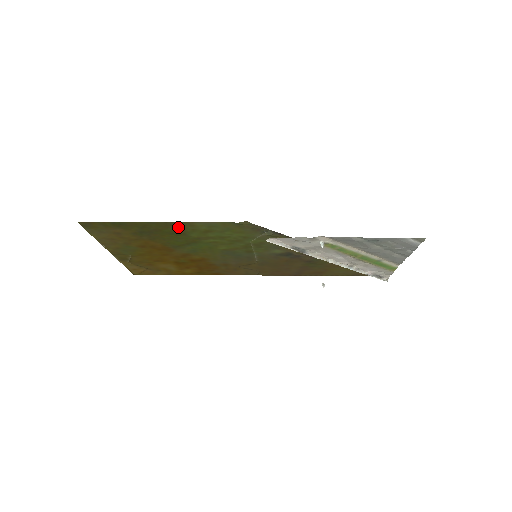
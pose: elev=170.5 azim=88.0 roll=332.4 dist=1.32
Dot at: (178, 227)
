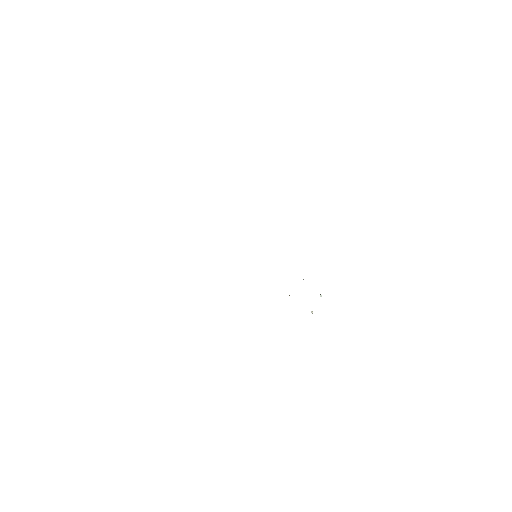
Dot at: occluded
